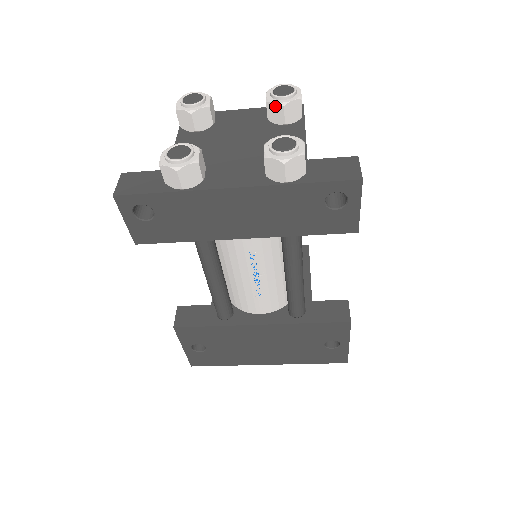
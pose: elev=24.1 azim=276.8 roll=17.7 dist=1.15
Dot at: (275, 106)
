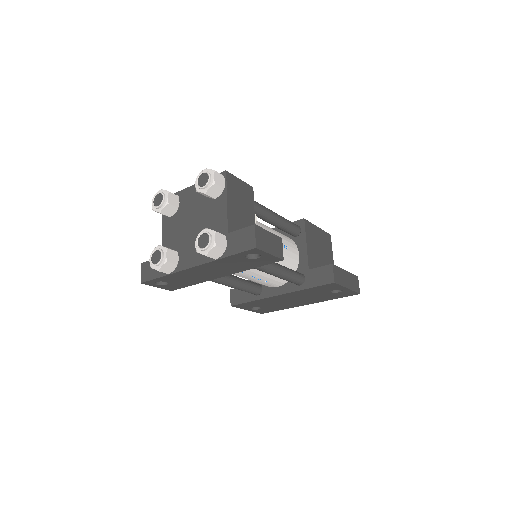
Dot at: (202, 193)
